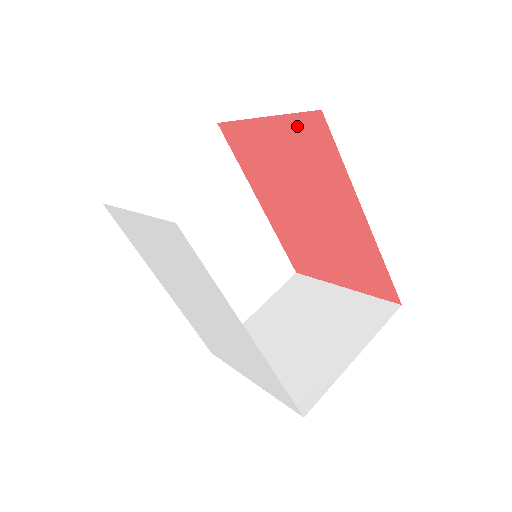
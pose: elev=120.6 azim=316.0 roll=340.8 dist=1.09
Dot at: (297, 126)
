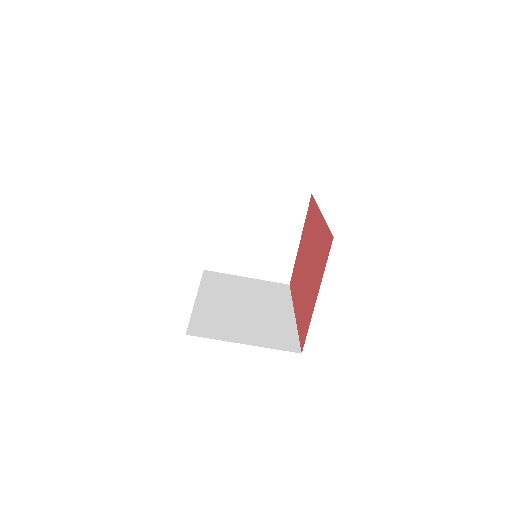
Dot at: (307, 325)
